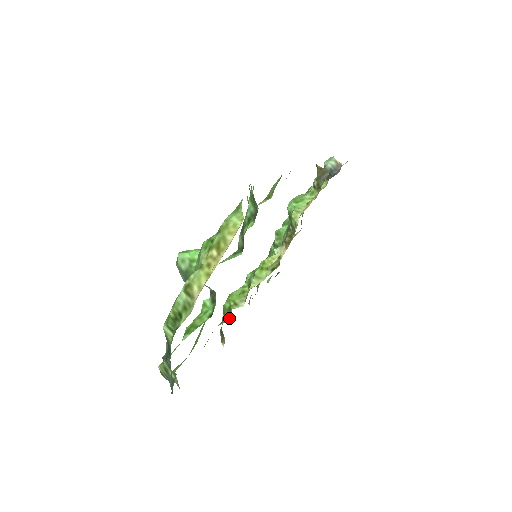
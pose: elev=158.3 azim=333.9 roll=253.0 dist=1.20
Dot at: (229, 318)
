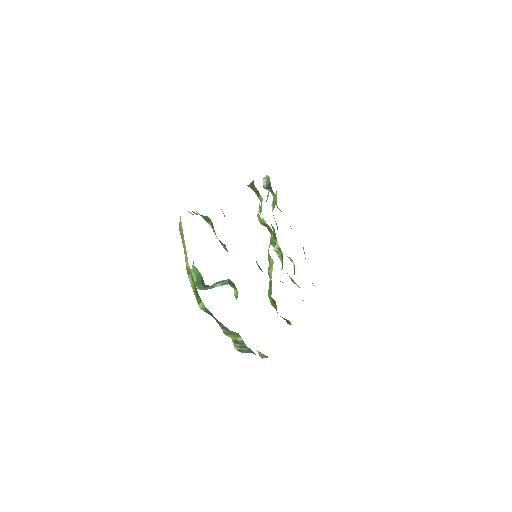
Dot at: occluded
